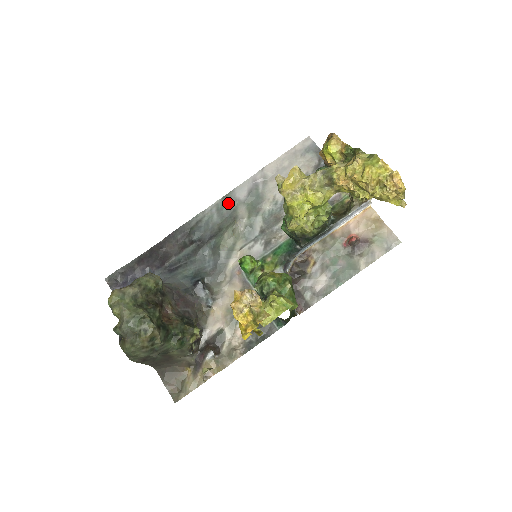
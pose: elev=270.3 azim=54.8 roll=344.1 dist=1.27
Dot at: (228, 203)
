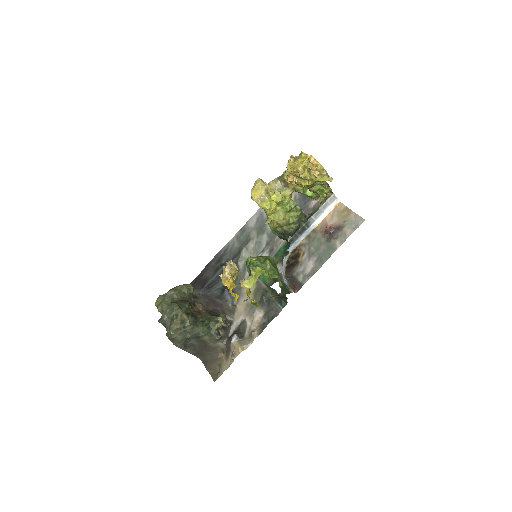
Dot at: (244, 232)
